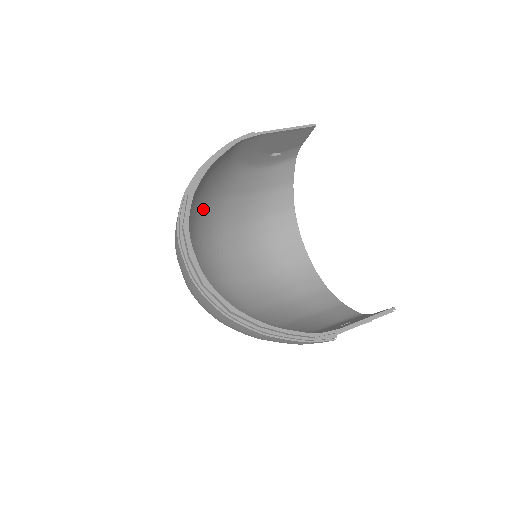
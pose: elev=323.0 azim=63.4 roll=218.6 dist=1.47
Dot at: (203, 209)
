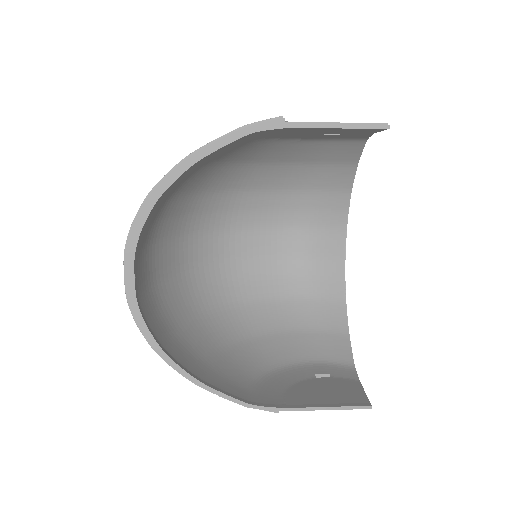
Dot at: (209, 180)
